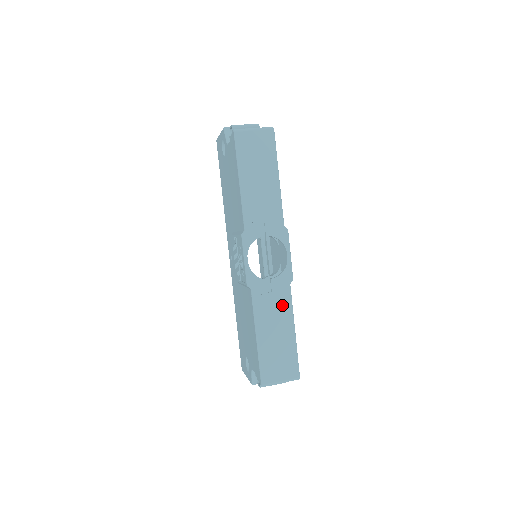
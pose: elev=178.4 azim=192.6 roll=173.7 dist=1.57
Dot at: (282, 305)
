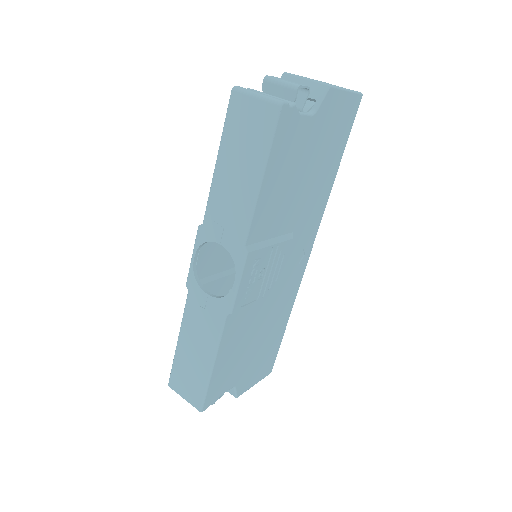
Dot at: (210, 330)
